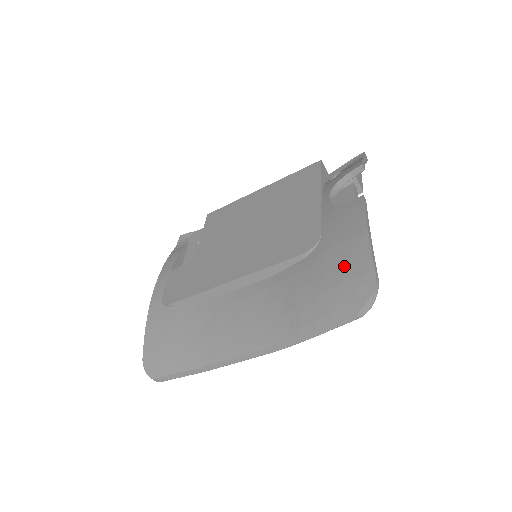
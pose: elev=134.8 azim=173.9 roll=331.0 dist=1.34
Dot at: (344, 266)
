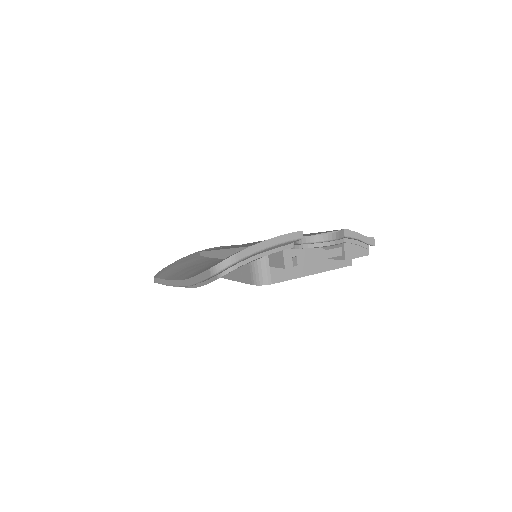
Dot at: occluded
